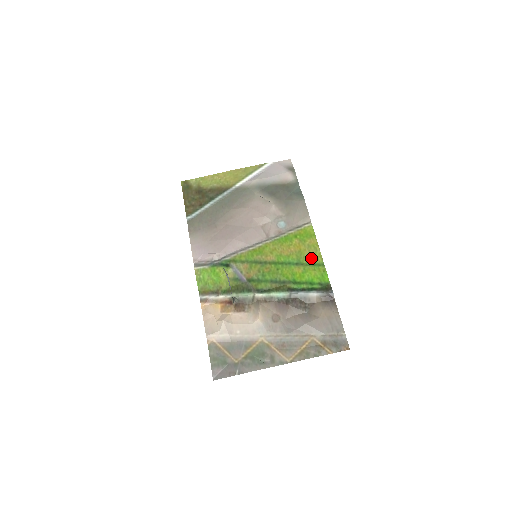
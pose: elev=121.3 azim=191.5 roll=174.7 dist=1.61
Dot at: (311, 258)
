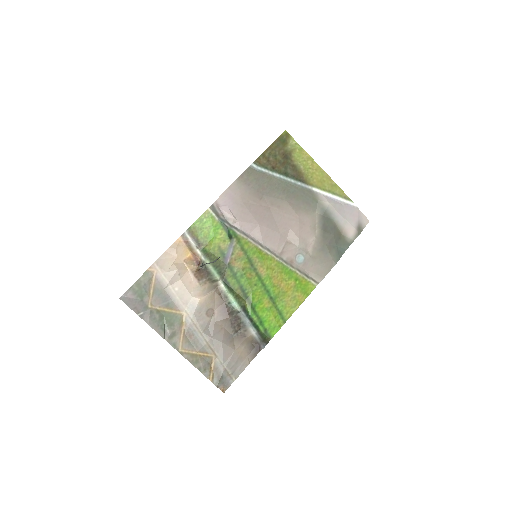
Dot at: (285, 307)
